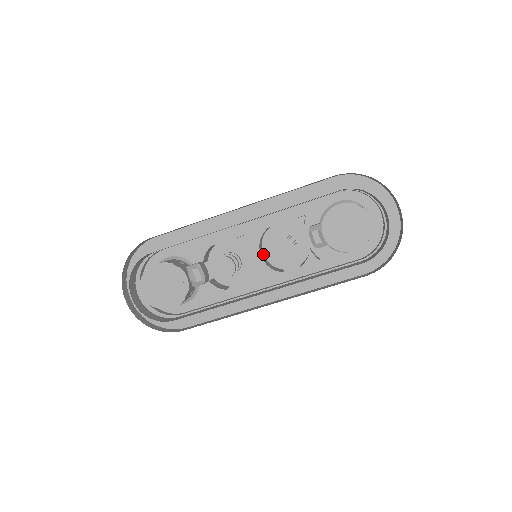
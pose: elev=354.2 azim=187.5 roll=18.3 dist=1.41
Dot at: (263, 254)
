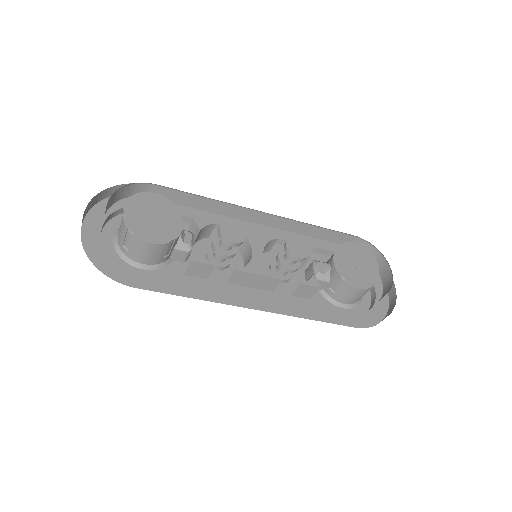
Dot at: occluded
